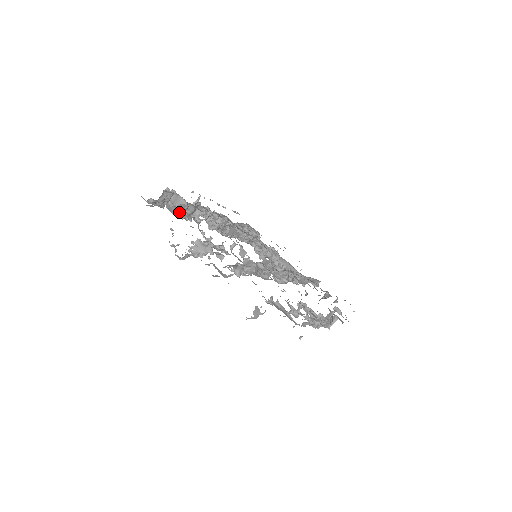
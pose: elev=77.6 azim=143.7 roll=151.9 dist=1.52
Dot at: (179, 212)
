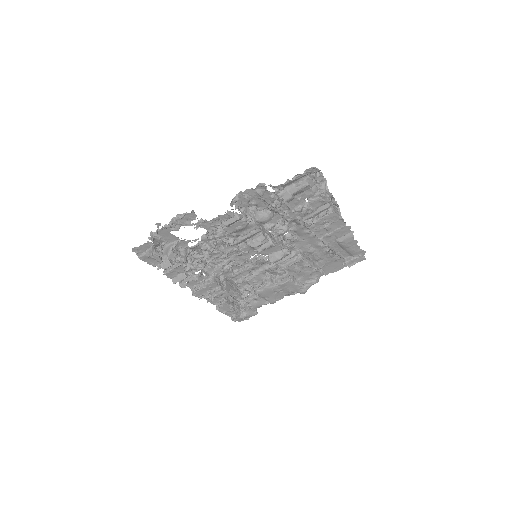
Dot at: (174, 222)
